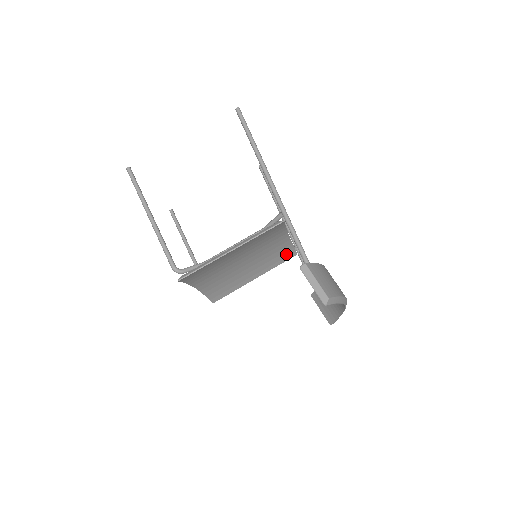
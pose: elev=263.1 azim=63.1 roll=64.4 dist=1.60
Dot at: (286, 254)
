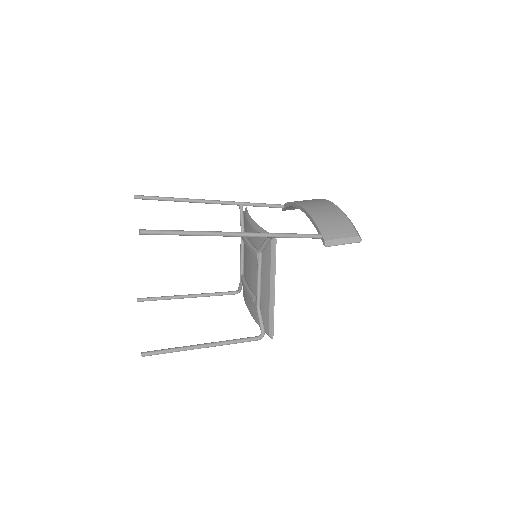
Dot at: occluded
